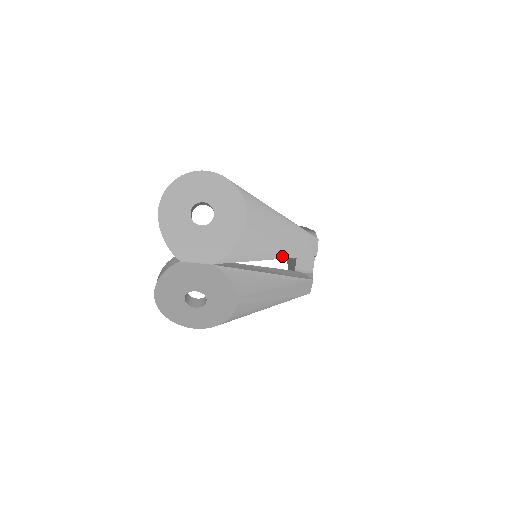
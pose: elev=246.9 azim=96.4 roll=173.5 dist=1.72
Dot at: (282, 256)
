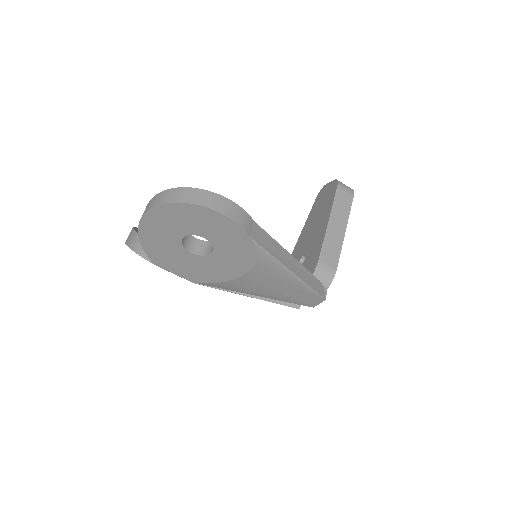
Dot at: (274, 298)
